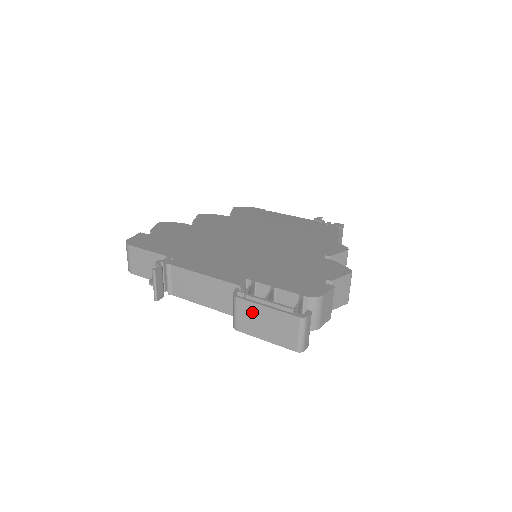
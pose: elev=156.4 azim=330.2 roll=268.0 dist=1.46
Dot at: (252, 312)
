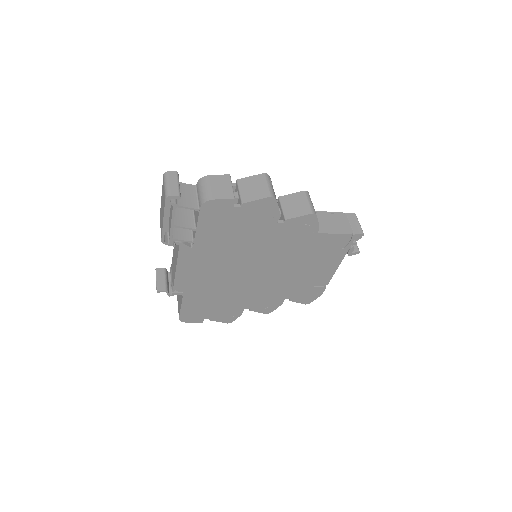
Dot at: (161, 213)
